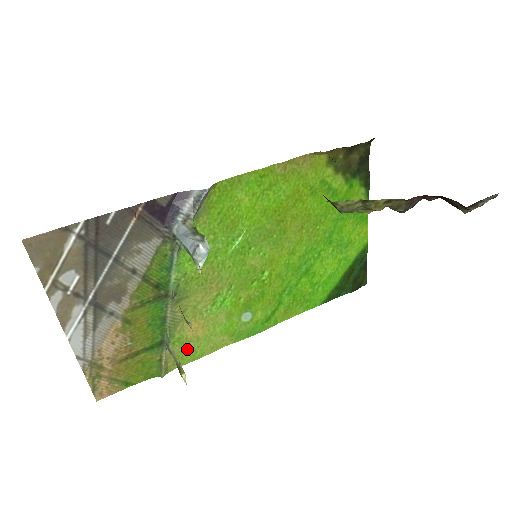
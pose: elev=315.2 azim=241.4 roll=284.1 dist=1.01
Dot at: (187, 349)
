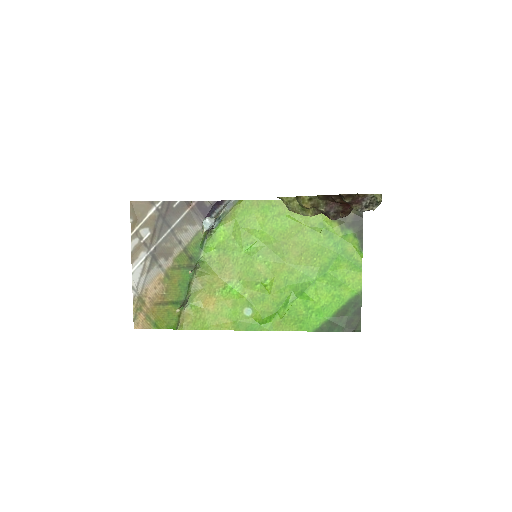
Dot at: (199, 317)
